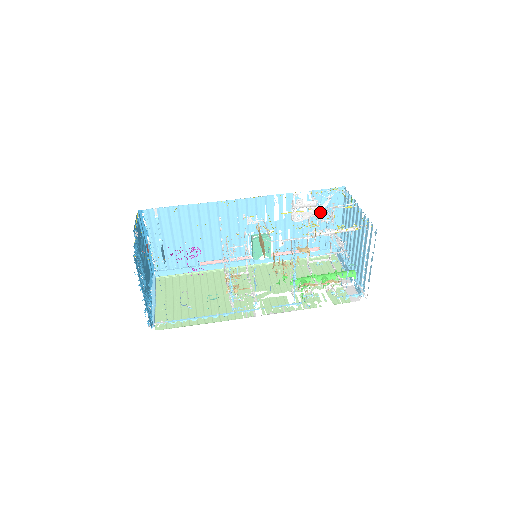
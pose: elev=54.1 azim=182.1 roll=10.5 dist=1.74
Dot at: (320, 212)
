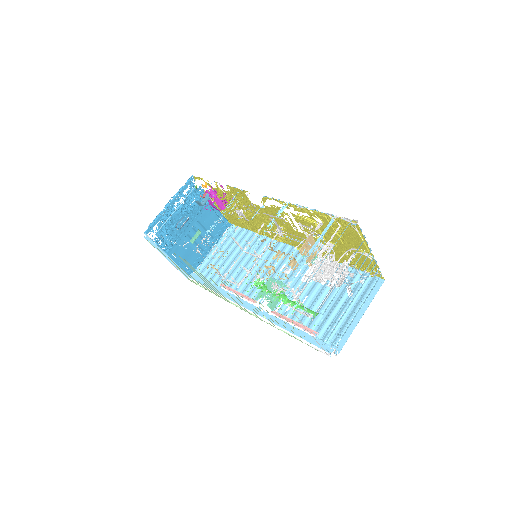
Dot at: (345, 295)
